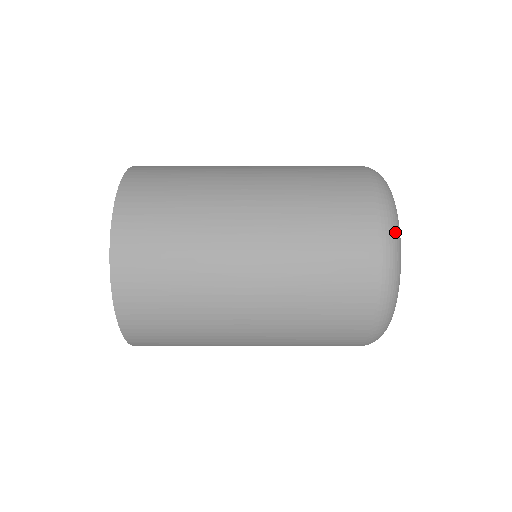
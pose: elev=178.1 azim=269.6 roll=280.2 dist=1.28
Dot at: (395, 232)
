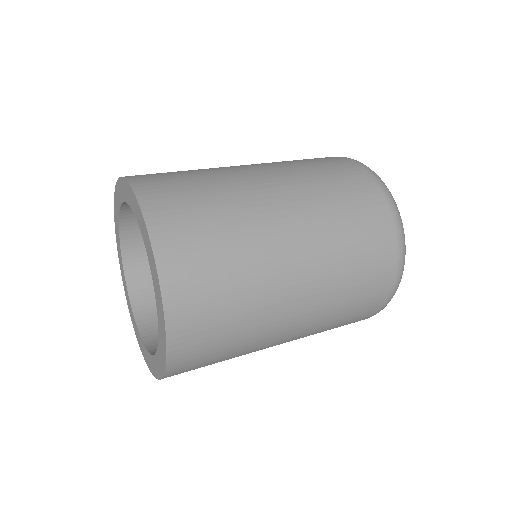
Dot at: occluded
